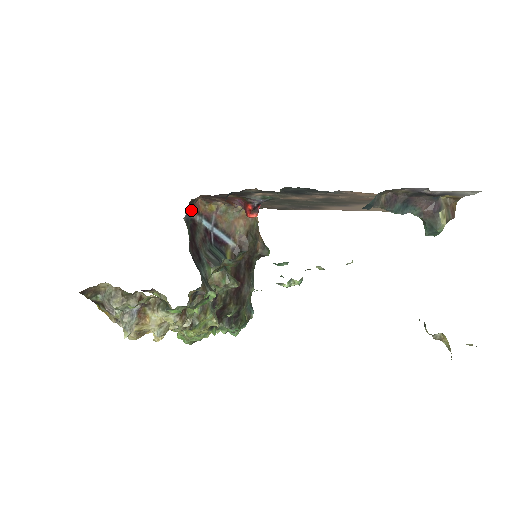
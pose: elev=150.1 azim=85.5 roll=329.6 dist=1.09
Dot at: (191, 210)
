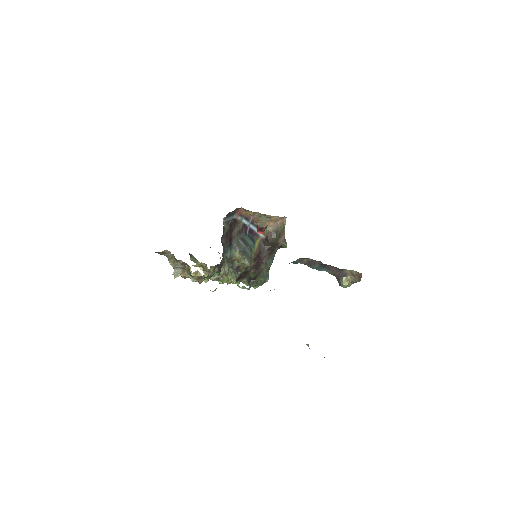
Dot at: (233, 214)
